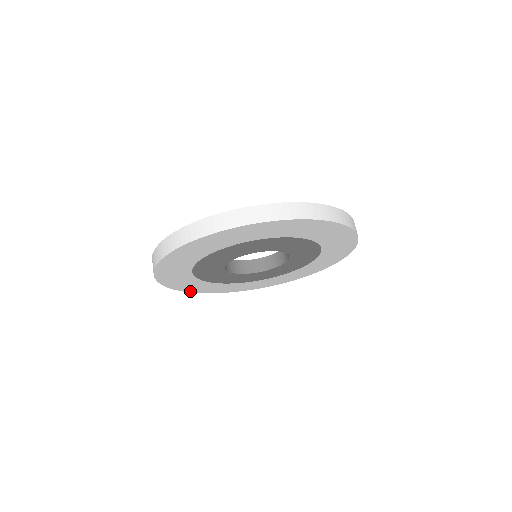
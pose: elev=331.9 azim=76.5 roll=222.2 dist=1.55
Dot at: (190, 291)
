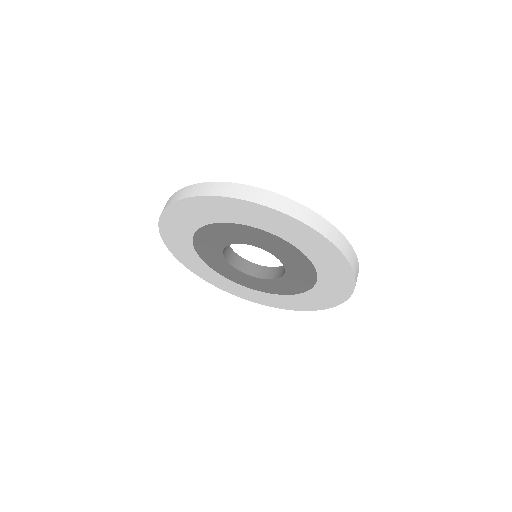
Dot at: (197, 274)
